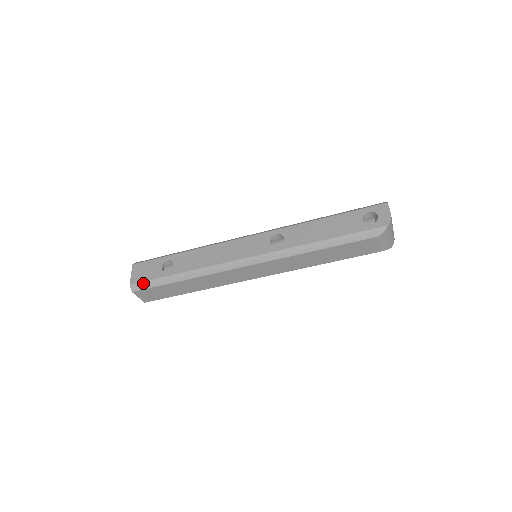
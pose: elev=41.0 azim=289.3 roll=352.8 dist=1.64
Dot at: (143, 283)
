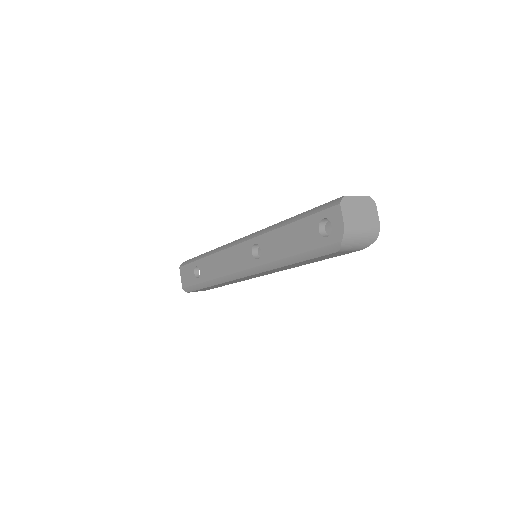
Dot at: (189, 288)
